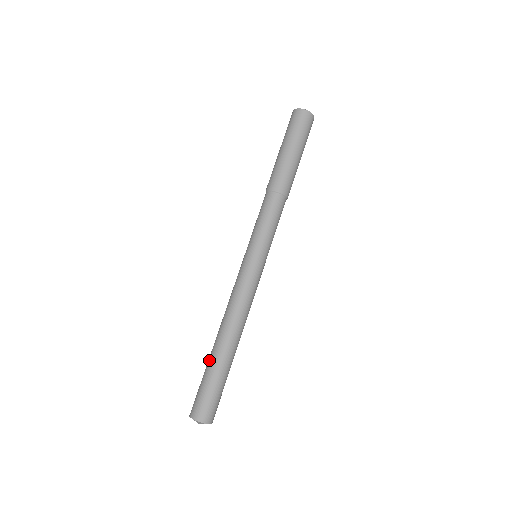
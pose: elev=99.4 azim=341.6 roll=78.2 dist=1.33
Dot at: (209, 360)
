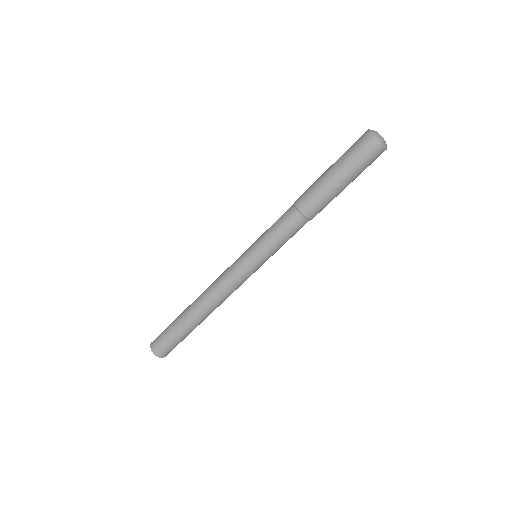
Dot at: (181, 314)
